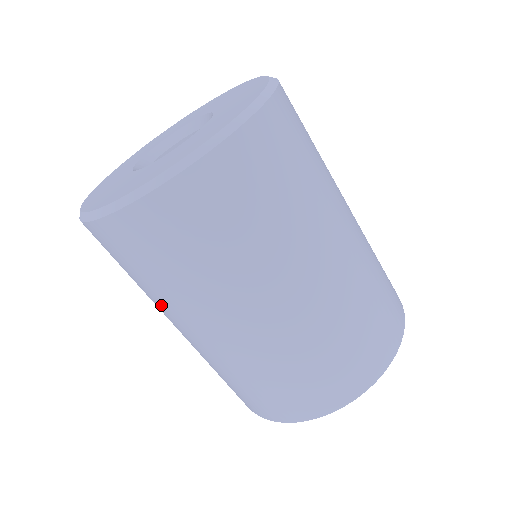
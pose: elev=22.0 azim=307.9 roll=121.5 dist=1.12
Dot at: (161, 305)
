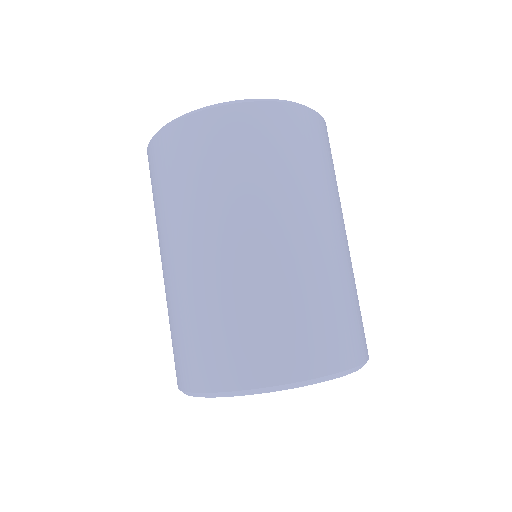
Dot at: (165, 224)
